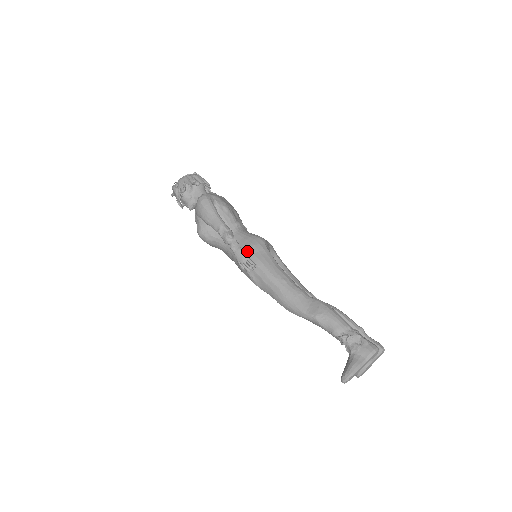
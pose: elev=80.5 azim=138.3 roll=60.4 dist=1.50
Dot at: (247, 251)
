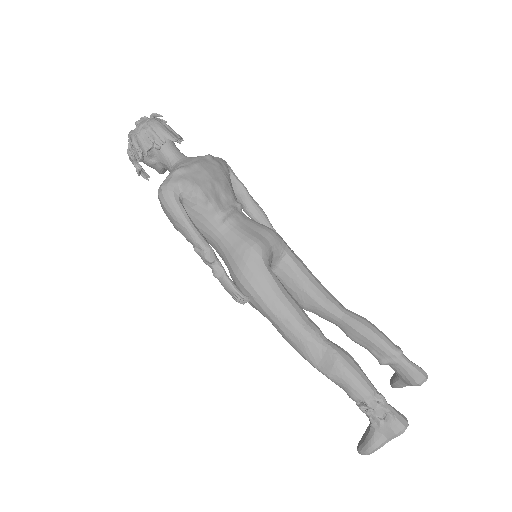
Dot at: (237, 272)
